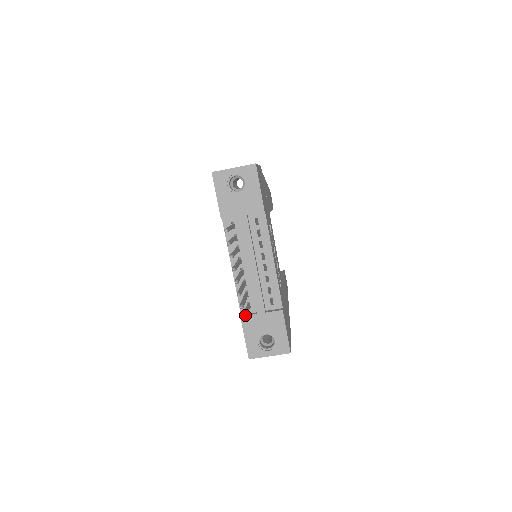
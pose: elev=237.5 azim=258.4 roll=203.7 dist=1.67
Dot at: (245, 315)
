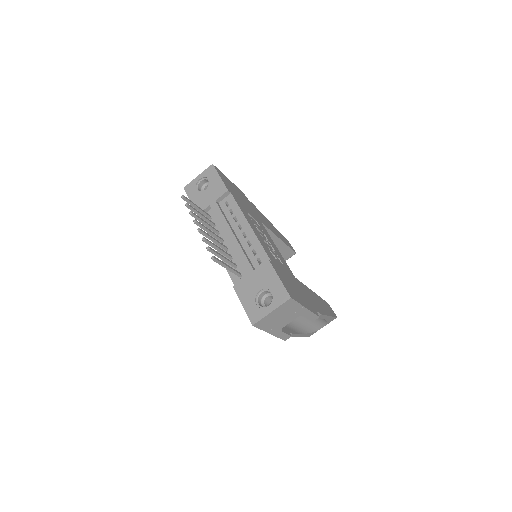
Dot at: (217, 258)
